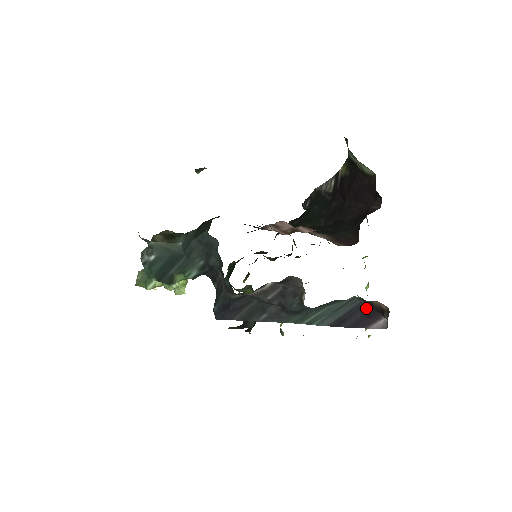
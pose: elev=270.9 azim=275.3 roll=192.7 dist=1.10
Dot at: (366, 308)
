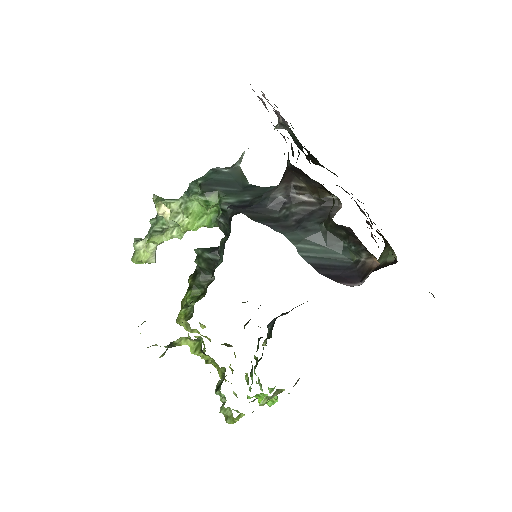
Dot at: (352, 270)
